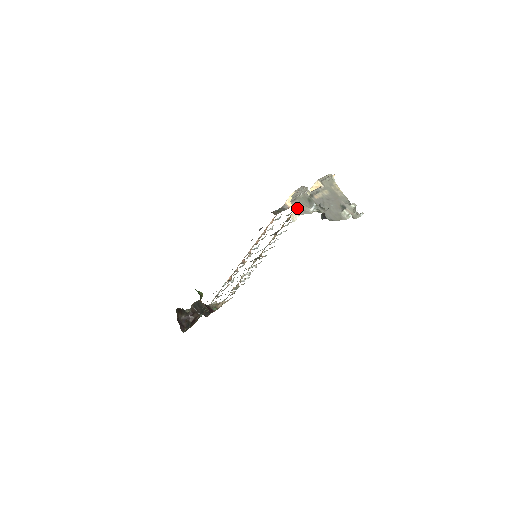
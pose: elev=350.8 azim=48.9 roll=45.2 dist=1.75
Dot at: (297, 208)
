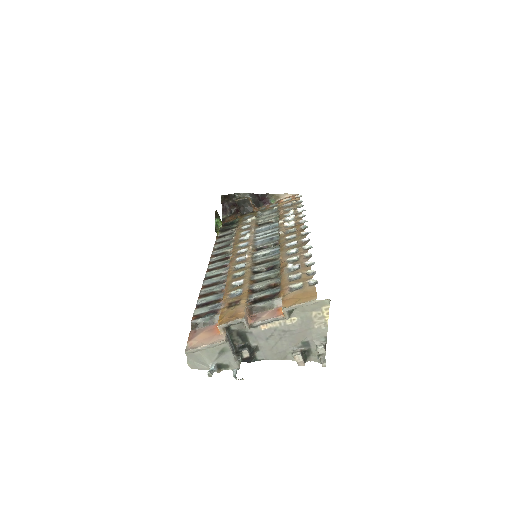
Dot at: (192, 360)
